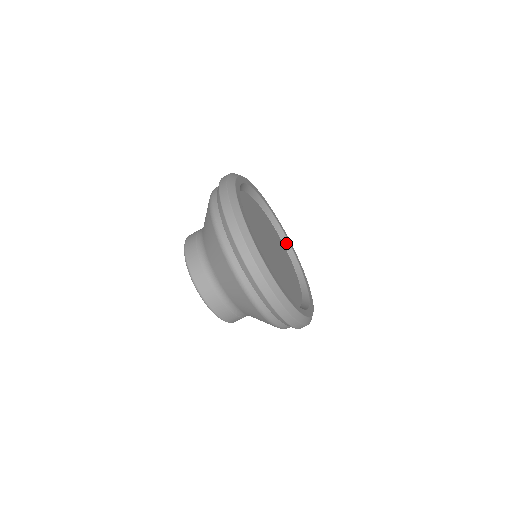
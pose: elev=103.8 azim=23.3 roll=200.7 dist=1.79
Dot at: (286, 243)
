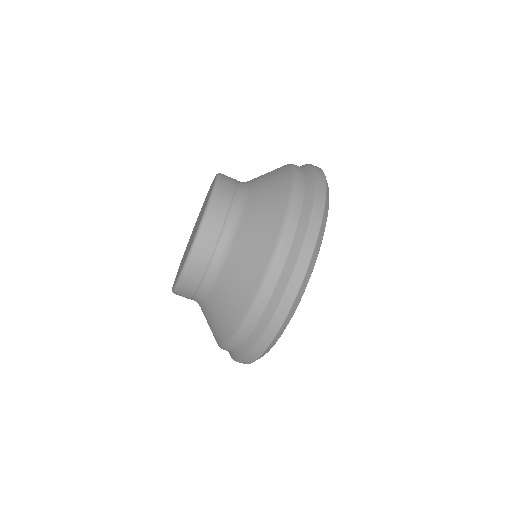
Dot at: occluded
